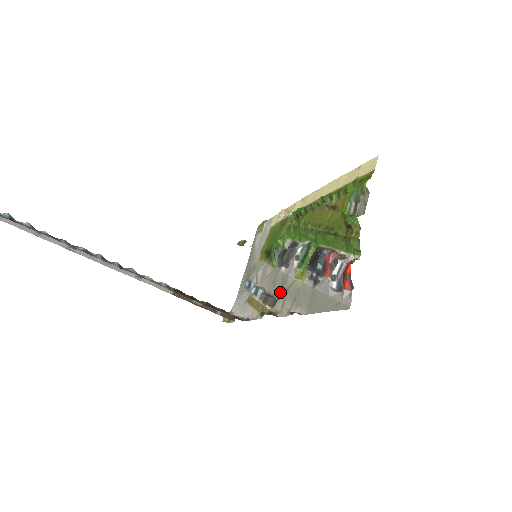
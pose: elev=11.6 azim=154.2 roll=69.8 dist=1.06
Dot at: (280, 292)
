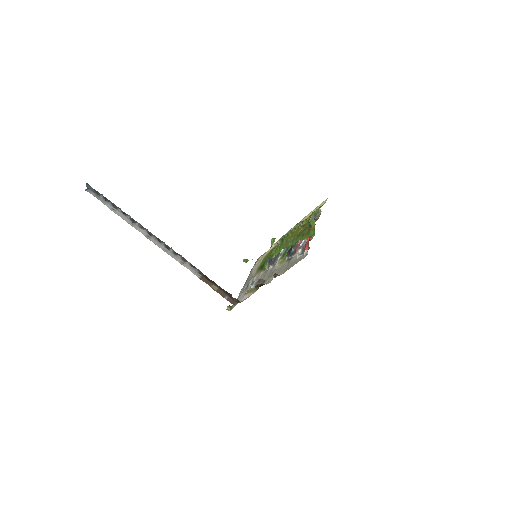
Dot at: (268, 277)
